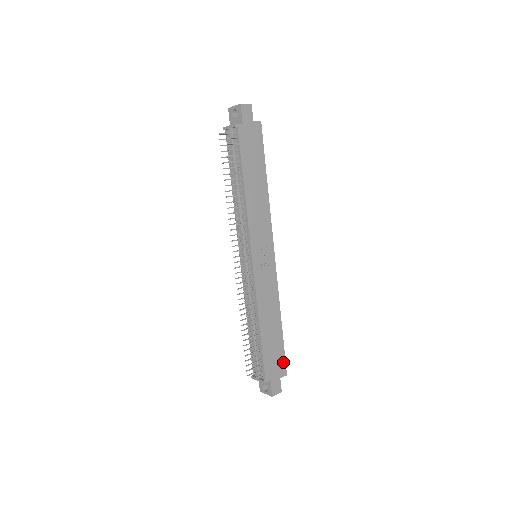
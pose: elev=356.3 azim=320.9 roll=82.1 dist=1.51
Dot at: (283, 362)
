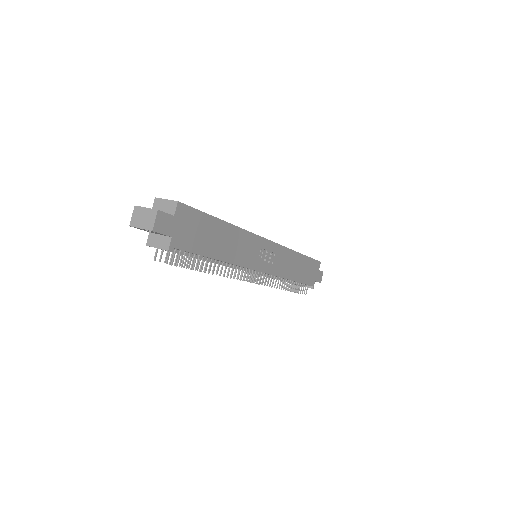
Dot at: (315, 263)
